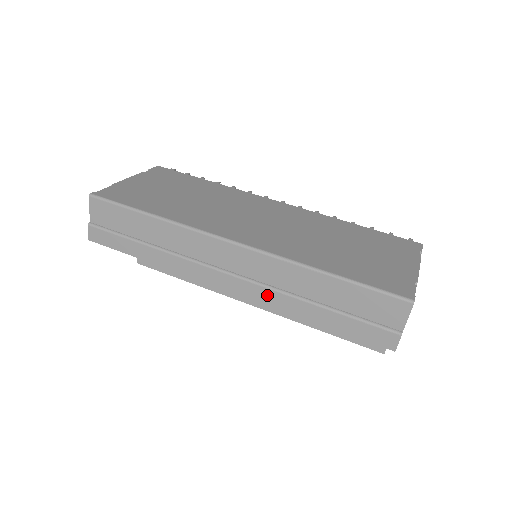
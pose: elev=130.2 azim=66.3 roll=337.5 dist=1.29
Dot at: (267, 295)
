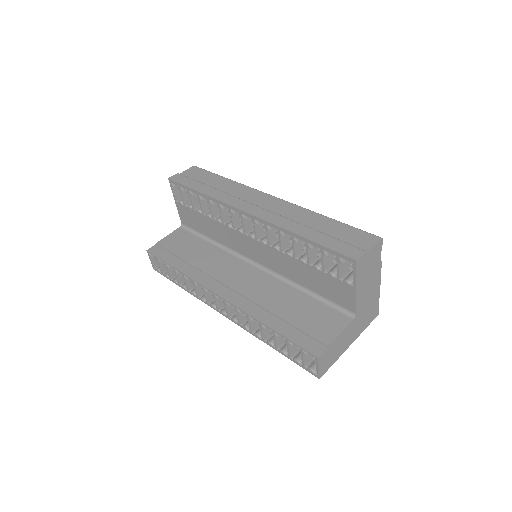
Dot at: (275, 218)
